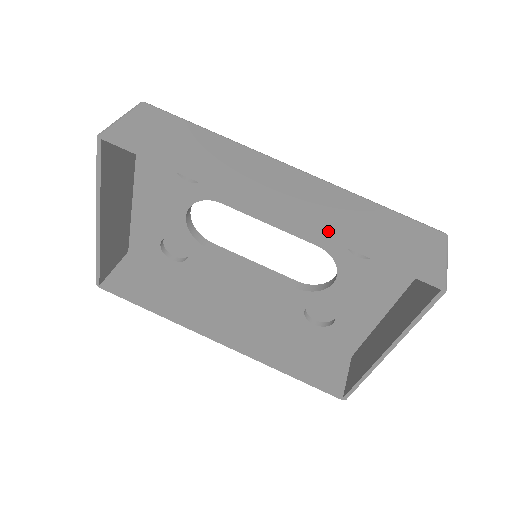
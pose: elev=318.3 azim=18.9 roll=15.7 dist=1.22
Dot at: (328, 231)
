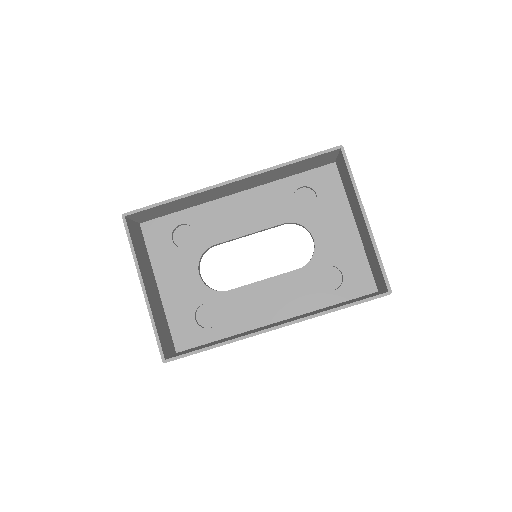
Dot at: (267, 169)
